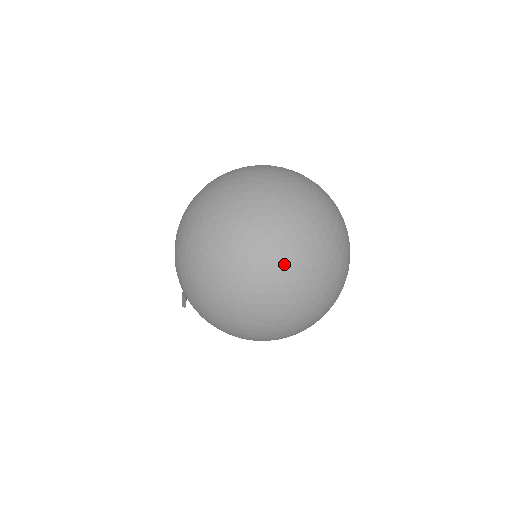
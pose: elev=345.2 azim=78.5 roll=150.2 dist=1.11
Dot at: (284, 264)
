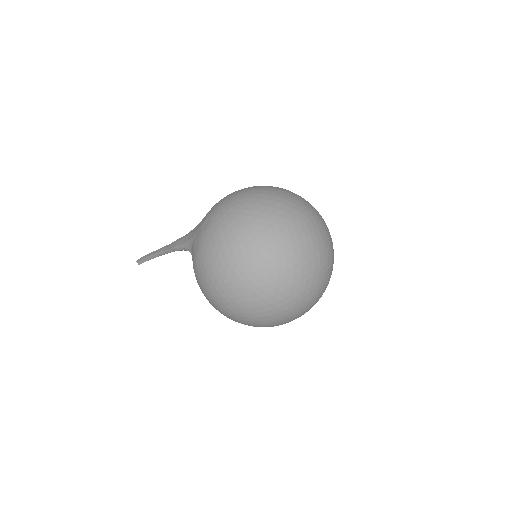
Dot at: (299, 273)
